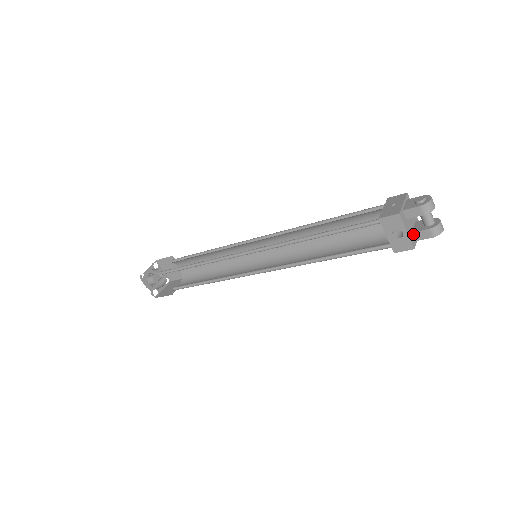
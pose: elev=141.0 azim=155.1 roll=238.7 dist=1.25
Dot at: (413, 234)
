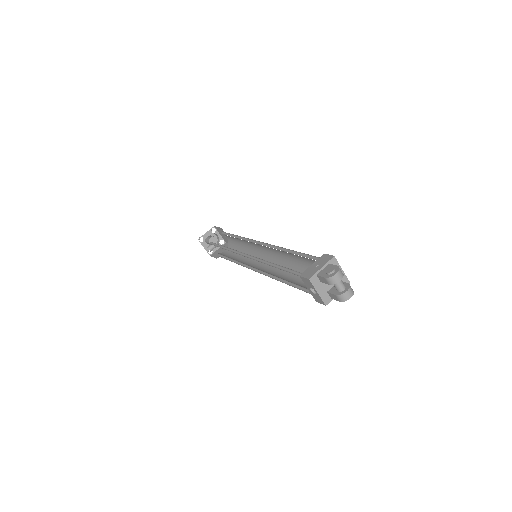
Dot at: (328, 293)
